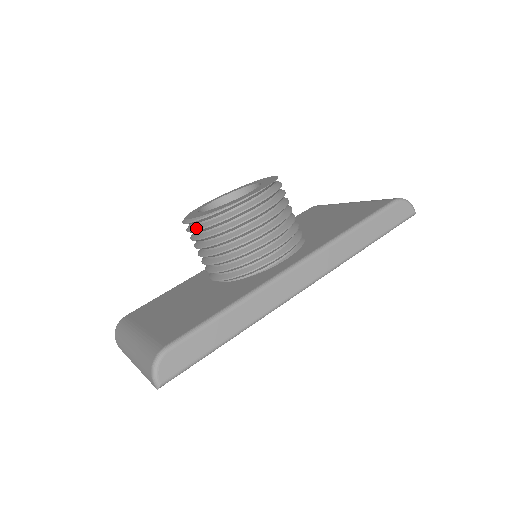
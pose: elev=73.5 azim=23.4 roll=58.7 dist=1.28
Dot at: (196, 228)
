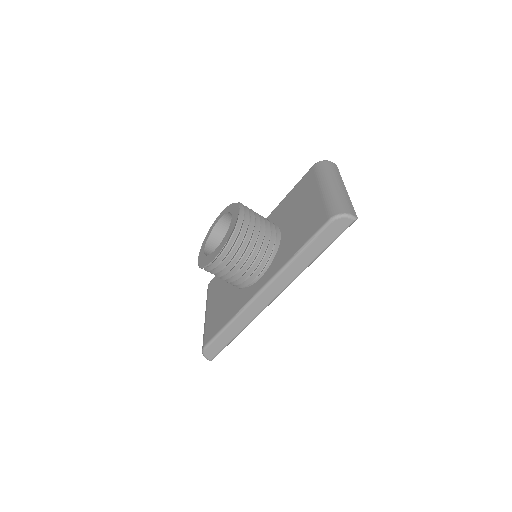
Dot at: occluded
